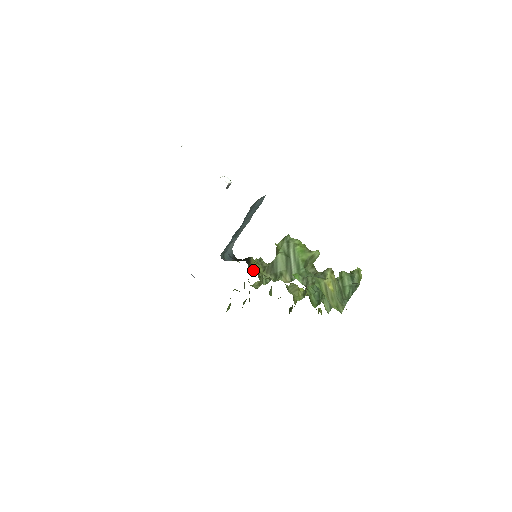
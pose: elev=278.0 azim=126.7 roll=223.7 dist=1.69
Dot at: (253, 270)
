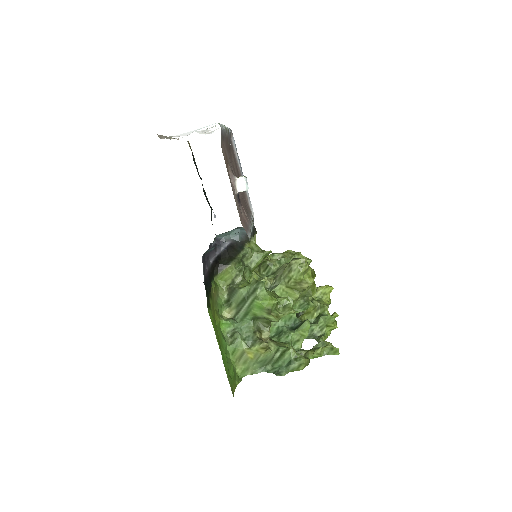
Dot at: (219, 278)
